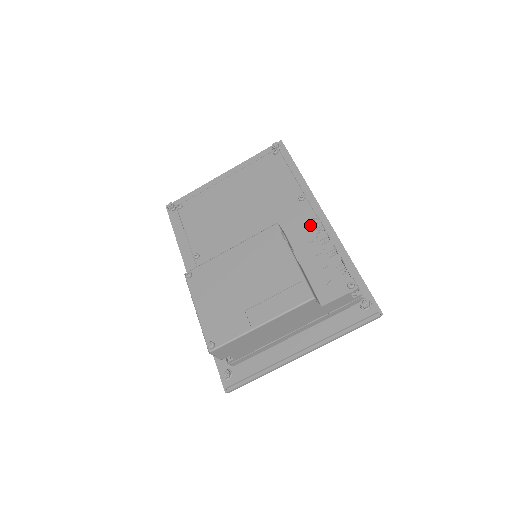
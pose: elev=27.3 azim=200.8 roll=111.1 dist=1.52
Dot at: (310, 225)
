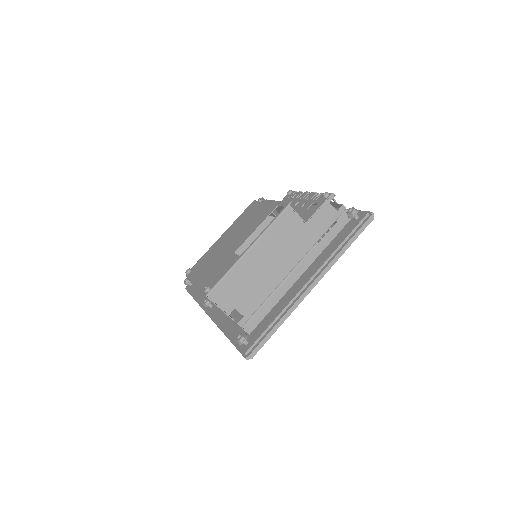
Dot at: (287, 197)
